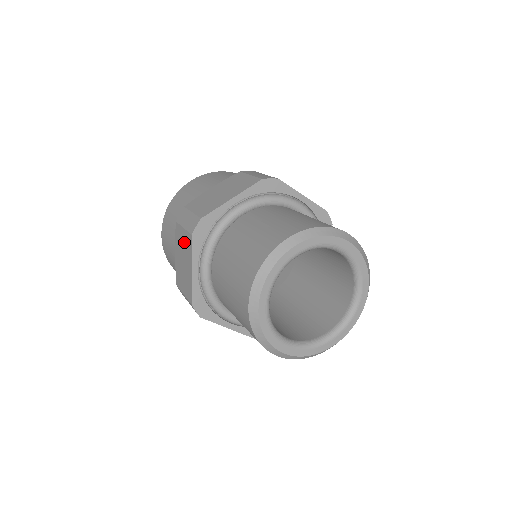
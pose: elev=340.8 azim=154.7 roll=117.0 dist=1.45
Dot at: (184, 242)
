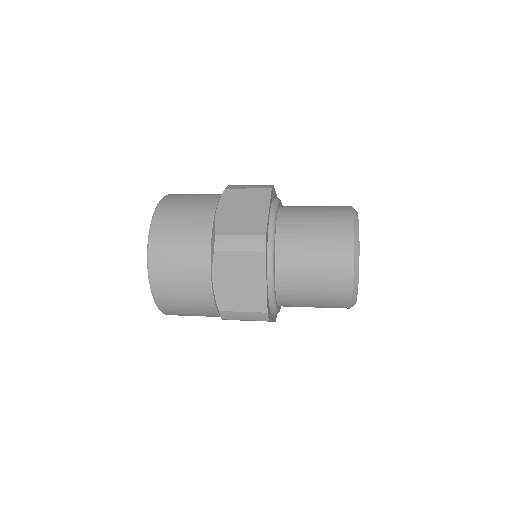
Dot at: (249, 196)
